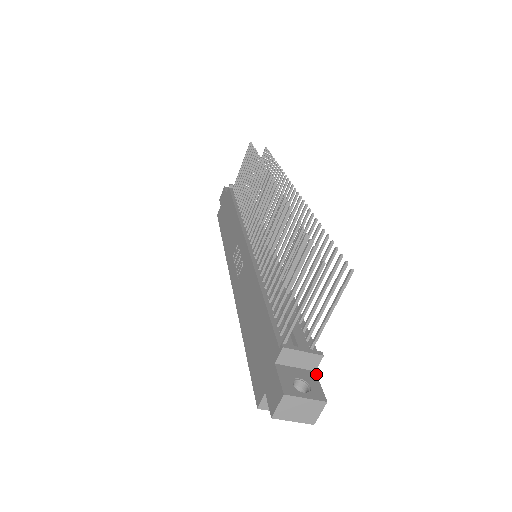
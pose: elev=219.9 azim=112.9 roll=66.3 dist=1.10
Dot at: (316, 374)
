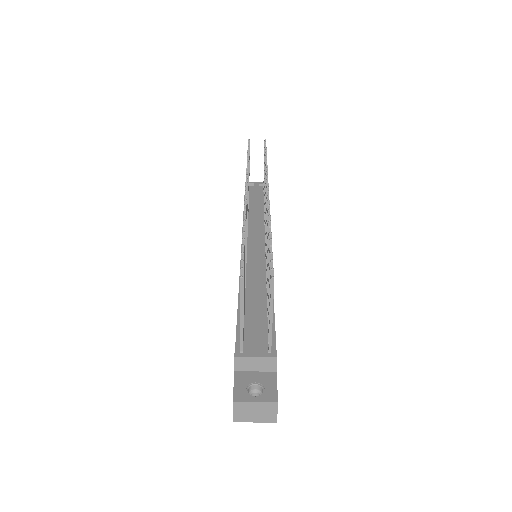
Dot at: (276, 374)
